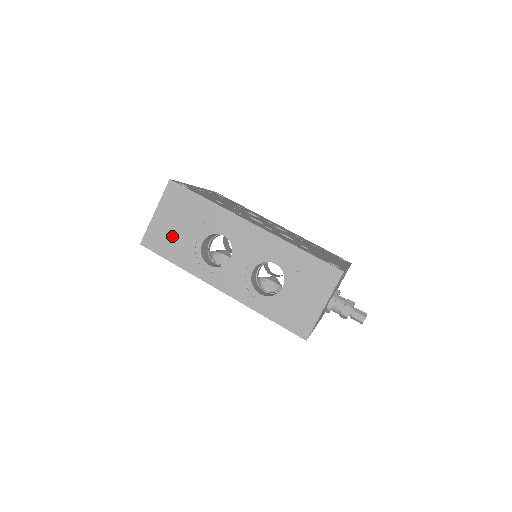
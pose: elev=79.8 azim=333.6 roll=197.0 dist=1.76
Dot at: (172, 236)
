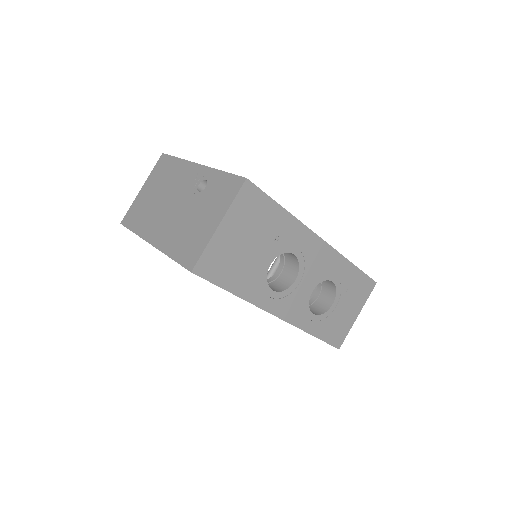
Dot at: (237, 258)
